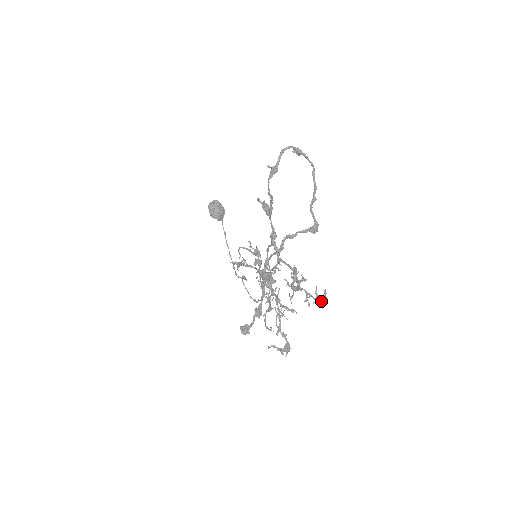
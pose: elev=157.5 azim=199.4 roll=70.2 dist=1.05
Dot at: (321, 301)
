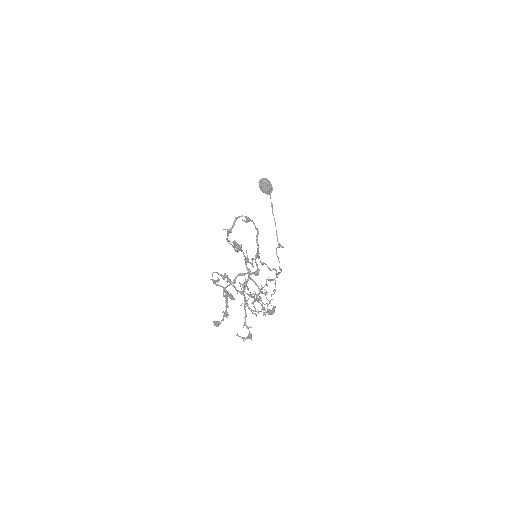
Dot at: (270, 314)
